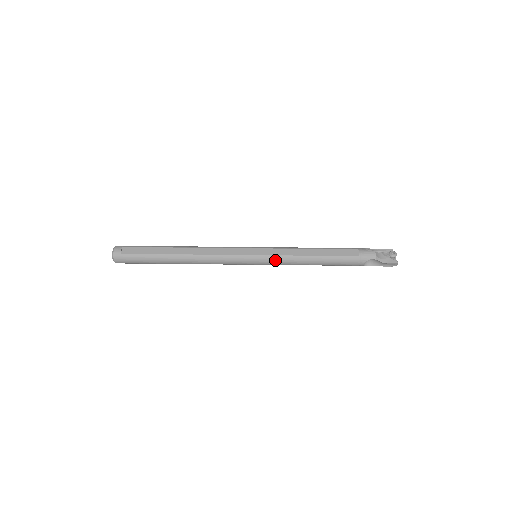
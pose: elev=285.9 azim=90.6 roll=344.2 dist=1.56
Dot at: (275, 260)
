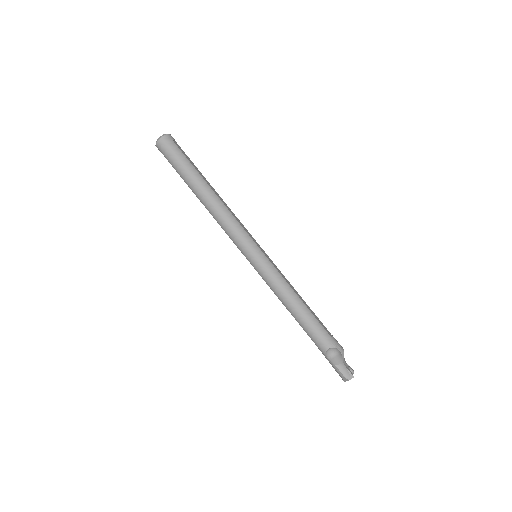
Dot at: (271, 270)
